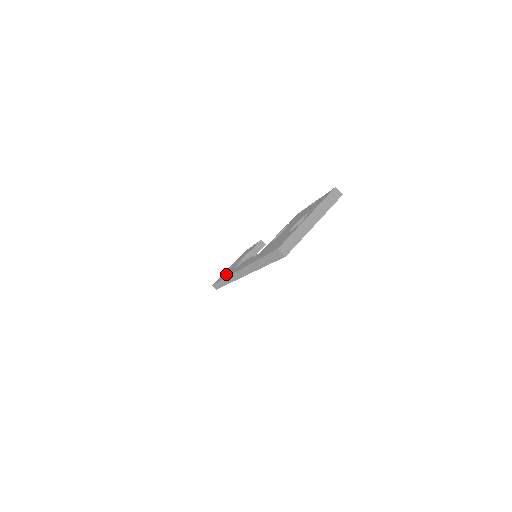
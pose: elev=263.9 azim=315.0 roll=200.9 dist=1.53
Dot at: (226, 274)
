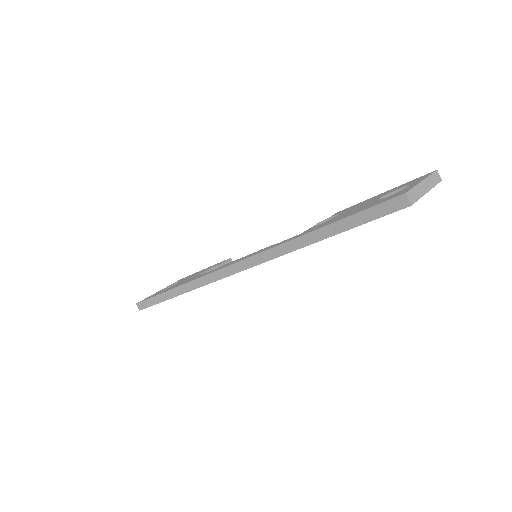
Dot at: (181, 283)
